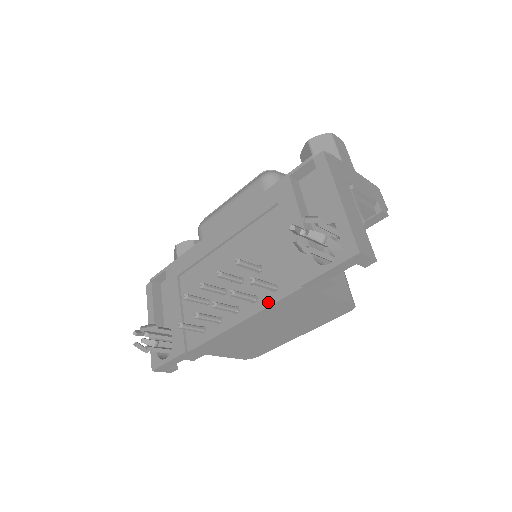
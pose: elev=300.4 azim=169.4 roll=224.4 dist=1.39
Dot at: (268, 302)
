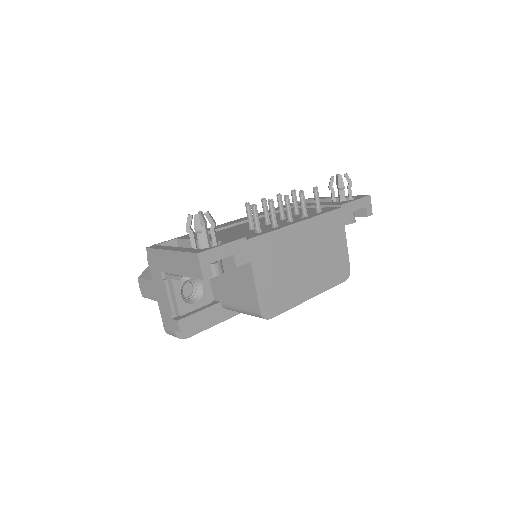
Dot at: (319, 214)
